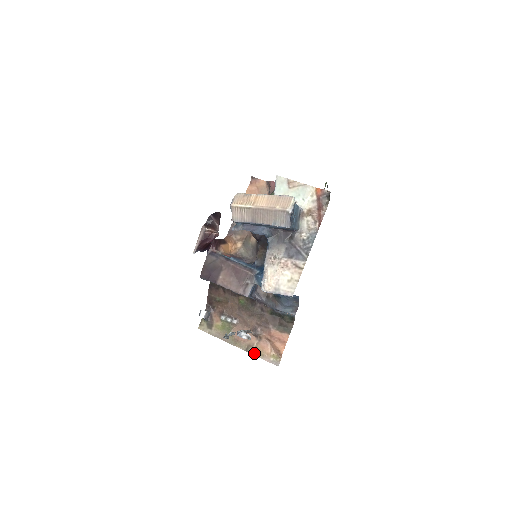
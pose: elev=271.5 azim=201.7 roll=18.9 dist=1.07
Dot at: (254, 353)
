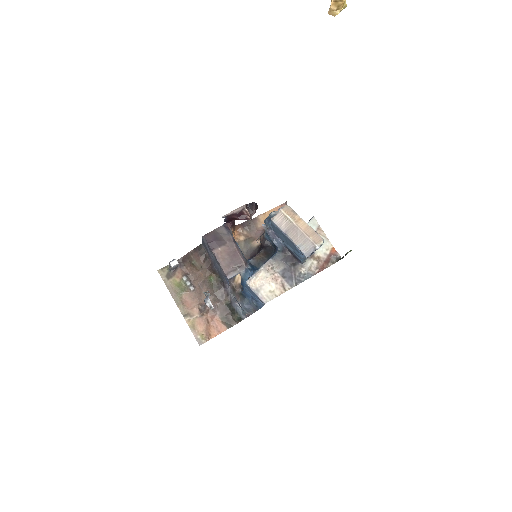
Dot at: (189, 322)
